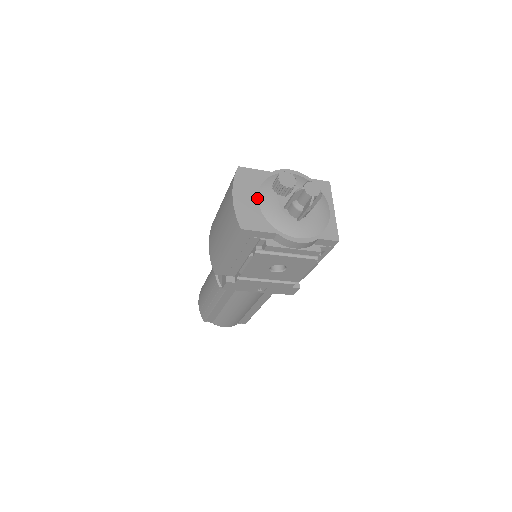
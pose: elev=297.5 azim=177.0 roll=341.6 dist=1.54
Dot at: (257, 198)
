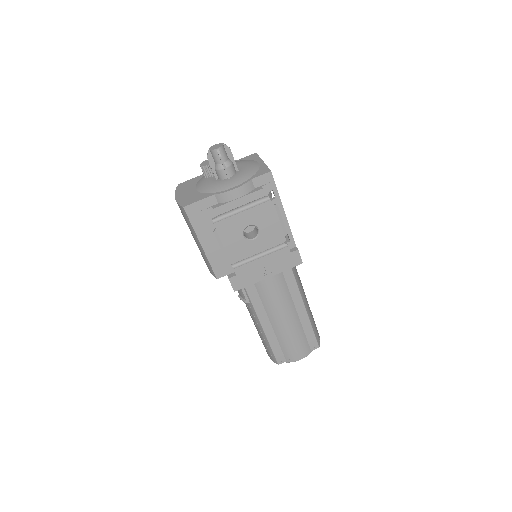
Dot at: (195, 189)
